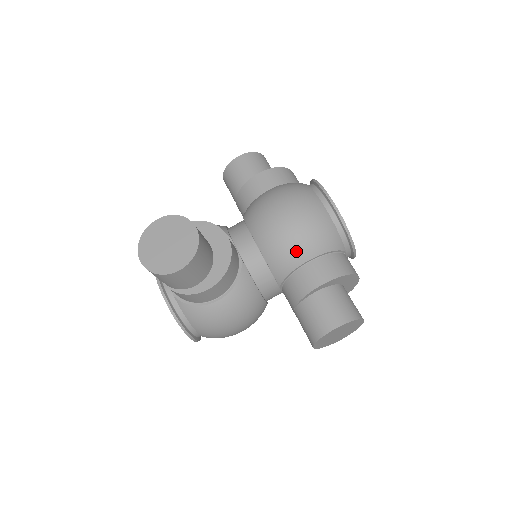
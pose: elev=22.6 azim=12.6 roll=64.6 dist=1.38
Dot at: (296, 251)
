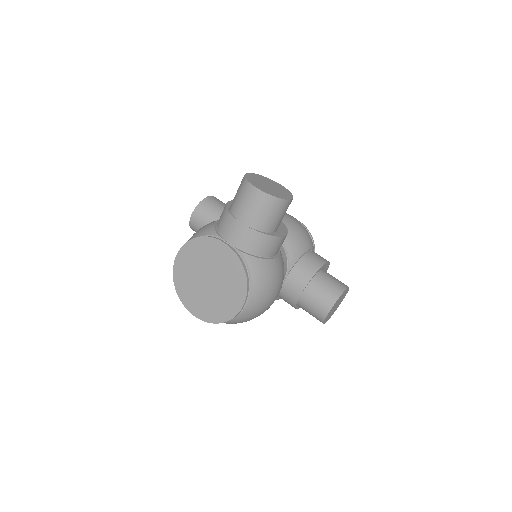
Dot at: (304, 240)
